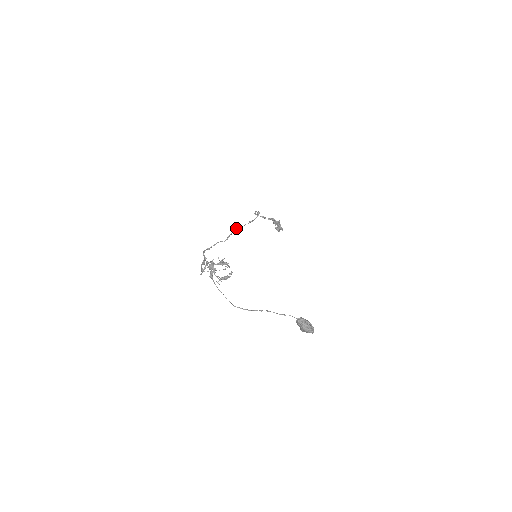
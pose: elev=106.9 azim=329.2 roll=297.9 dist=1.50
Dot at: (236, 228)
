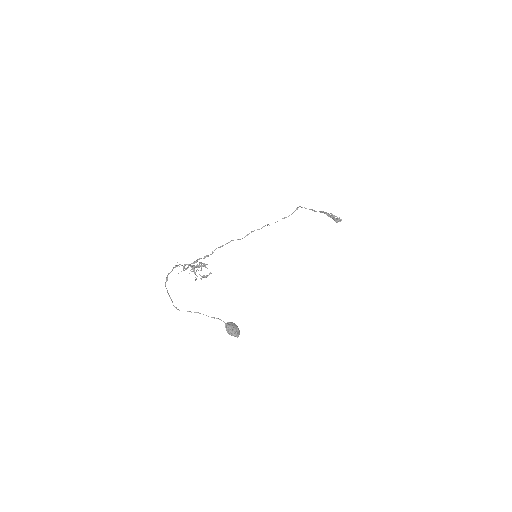
Dot at: (267, 225)
